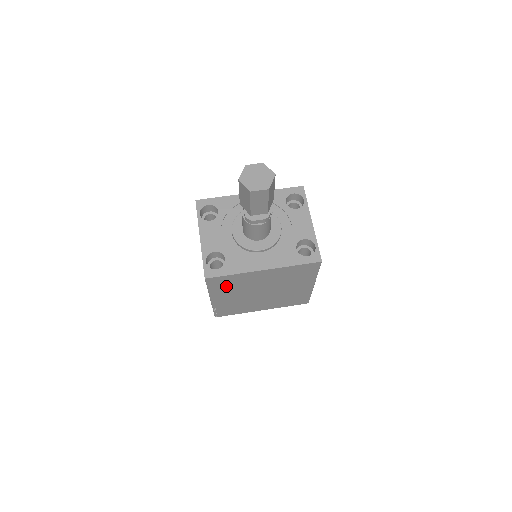
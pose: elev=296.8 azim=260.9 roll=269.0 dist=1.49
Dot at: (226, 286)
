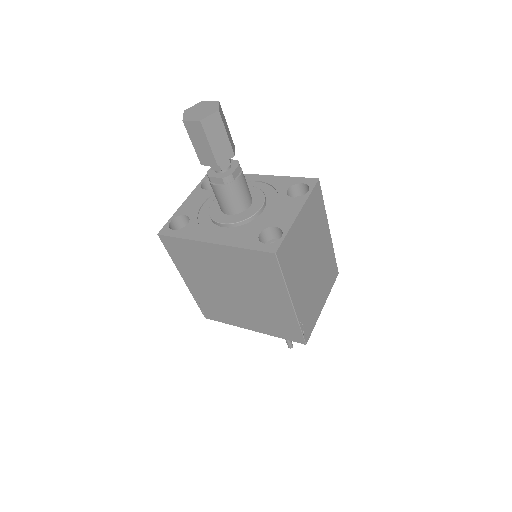
Dot at: (186, 259)
